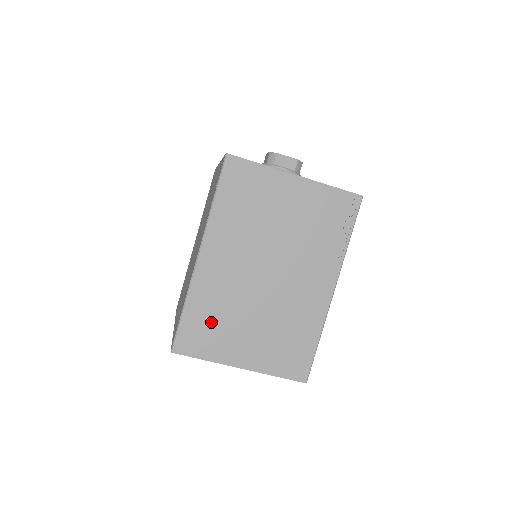
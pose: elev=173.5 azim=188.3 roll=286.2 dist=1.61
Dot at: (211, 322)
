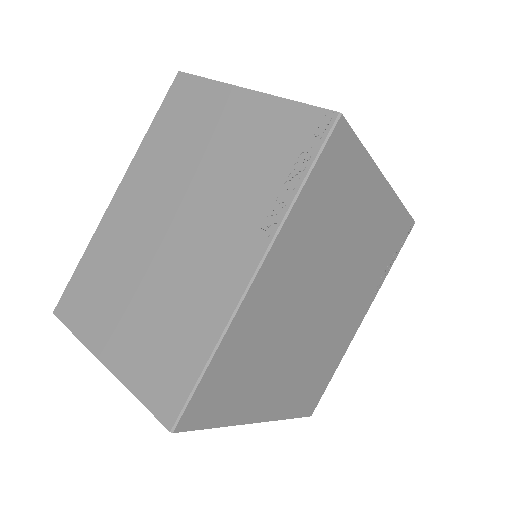
Dot at: (97, 284)
